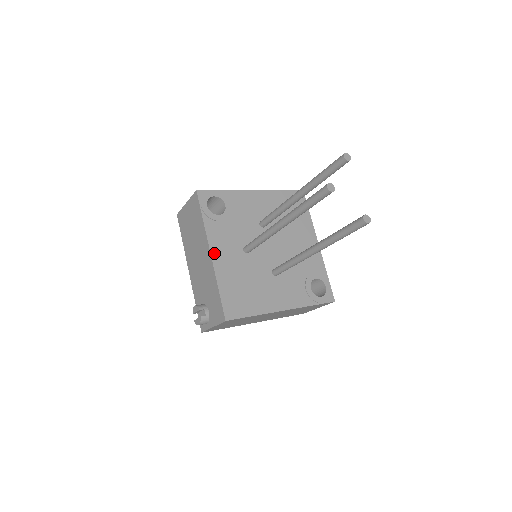
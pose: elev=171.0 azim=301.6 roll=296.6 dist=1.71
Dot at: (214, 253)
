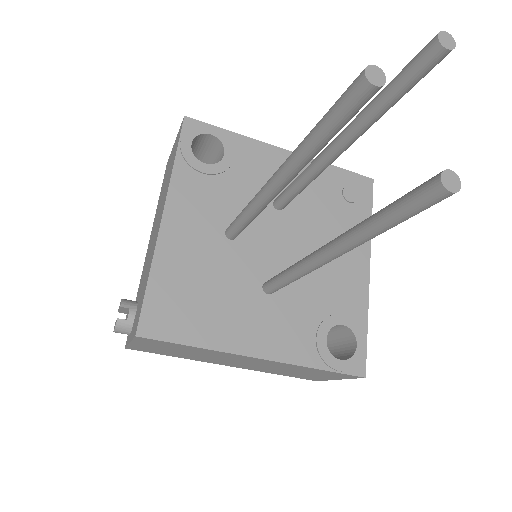
Dot at: (169, 218)
